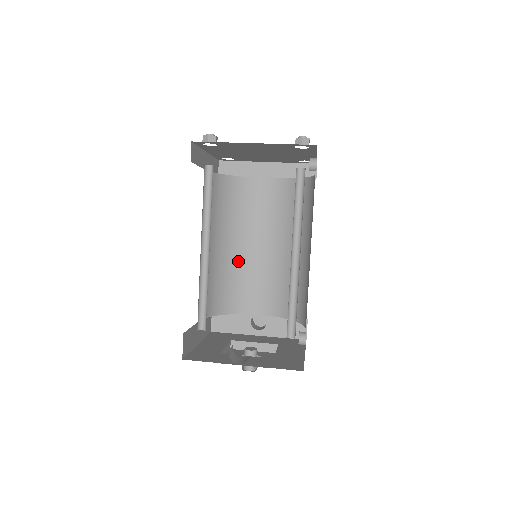
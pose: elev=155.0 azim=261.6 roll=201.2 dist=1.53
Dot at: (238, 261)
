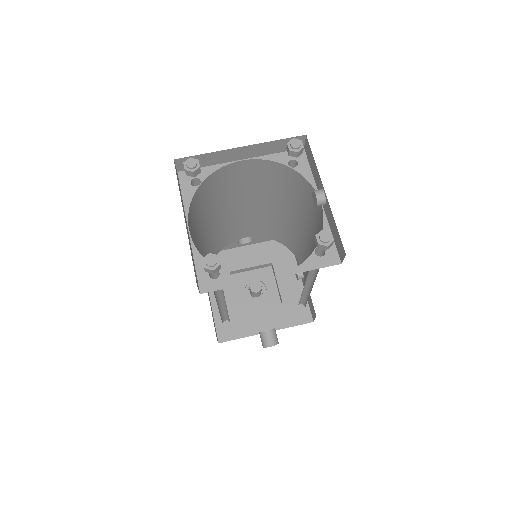
Dot at: (221, 223)
